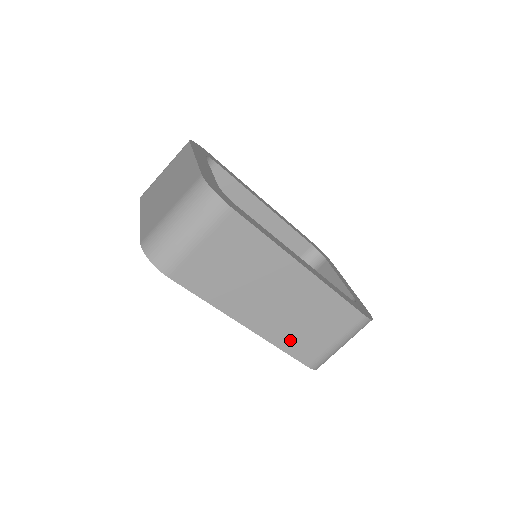
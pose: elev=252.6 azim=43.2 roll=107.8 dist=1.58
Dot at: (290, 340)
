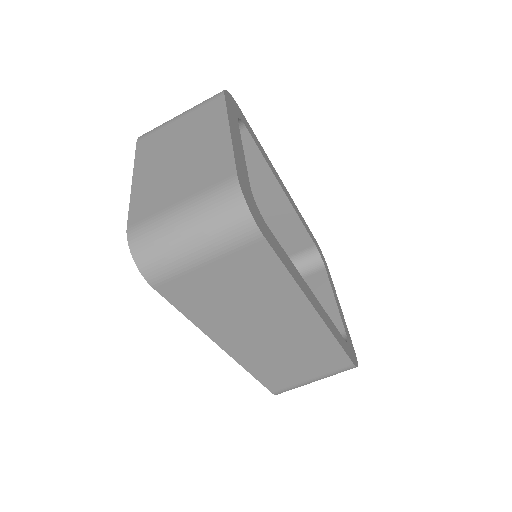
Dot at: (265, 369)
